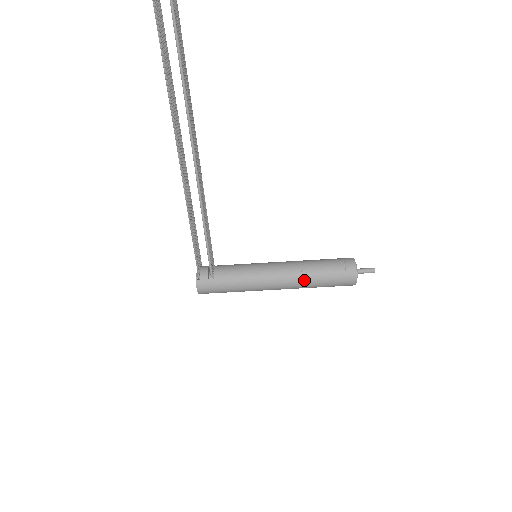
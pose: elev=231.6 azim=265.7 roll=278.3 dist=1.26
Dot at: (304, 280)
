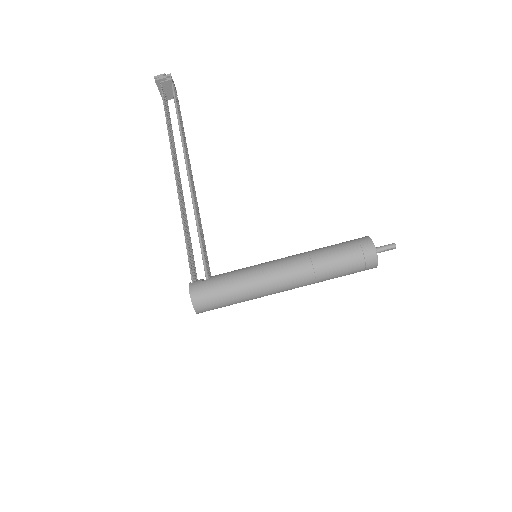
Dot at: (313, 257)
